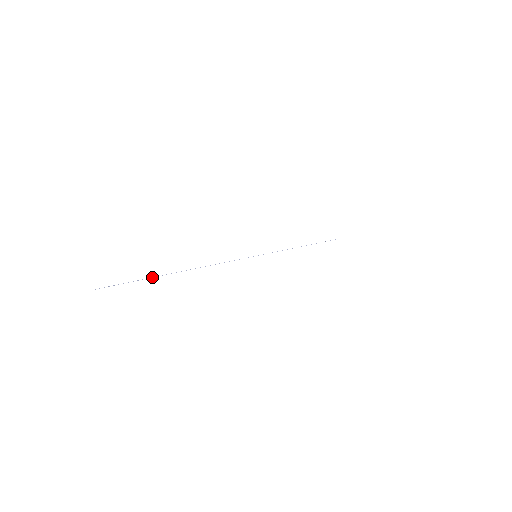
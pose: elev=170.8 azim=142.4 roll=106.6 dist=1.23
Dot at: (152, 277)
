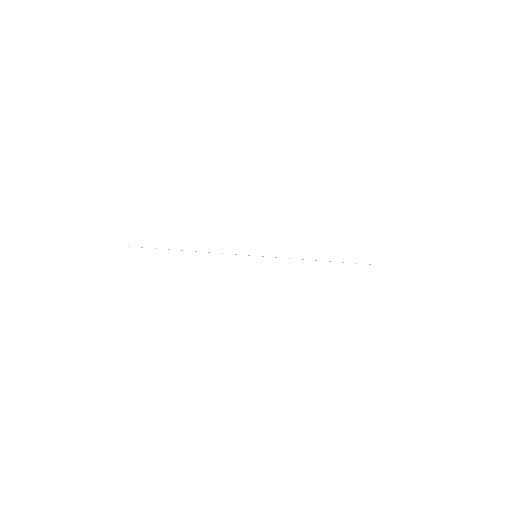
Dot at: occluded
